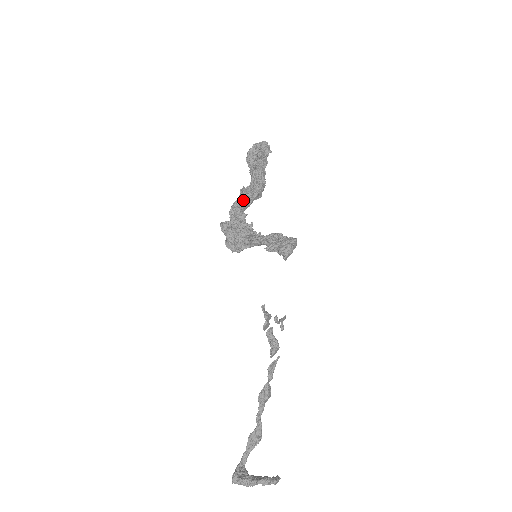
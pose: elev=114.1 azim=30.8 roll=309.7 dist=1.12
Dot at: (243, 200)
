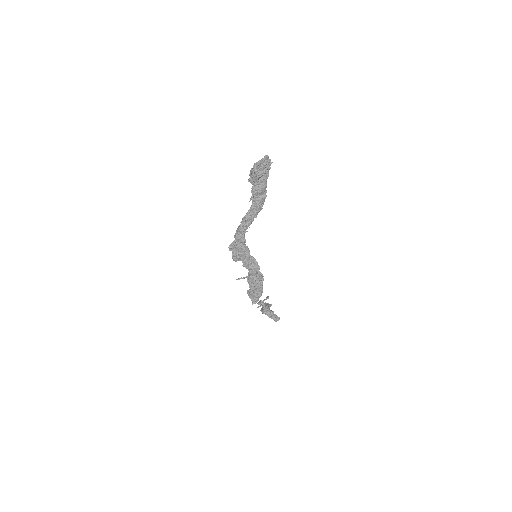
Dot at: (243, 230)
